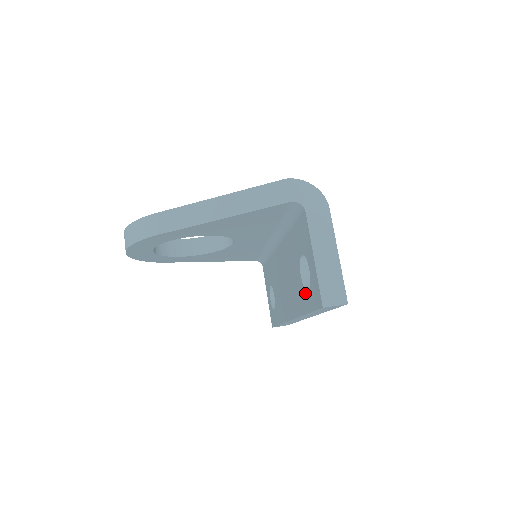
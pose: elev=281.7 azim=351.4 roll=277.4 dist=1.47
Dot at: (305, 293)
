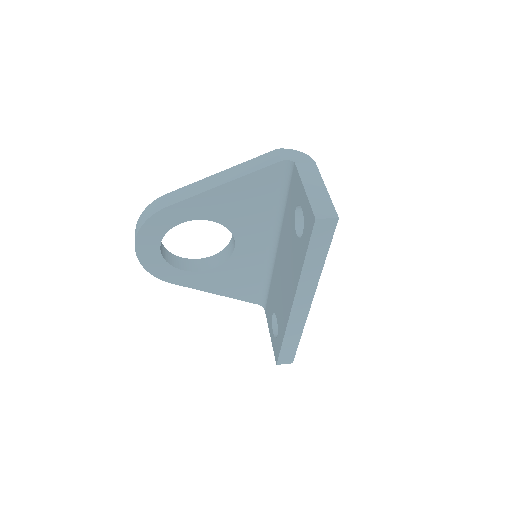
Dot at: (301, 241)
